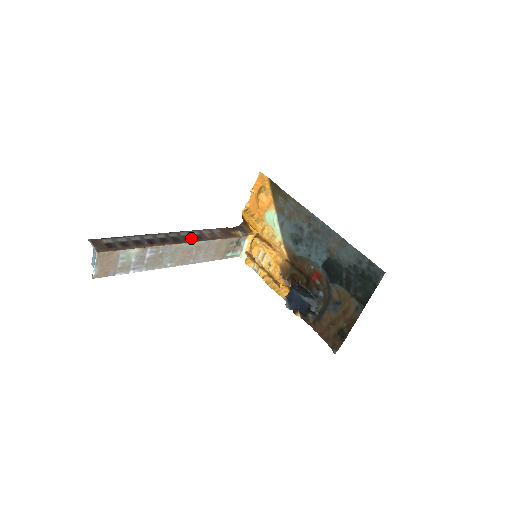
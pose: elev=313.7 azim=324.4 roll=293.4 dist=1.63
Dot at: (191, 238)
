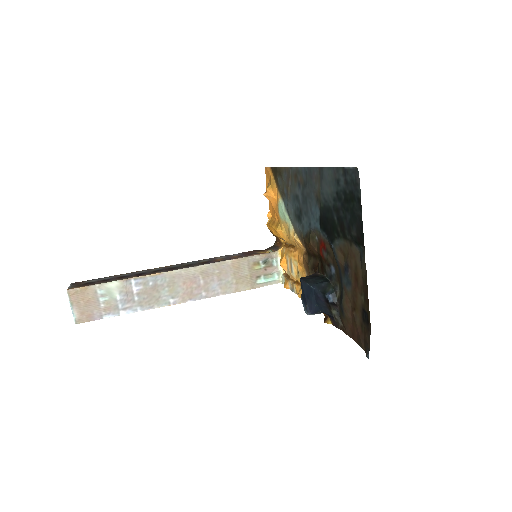
Dot at: (193, 264)
